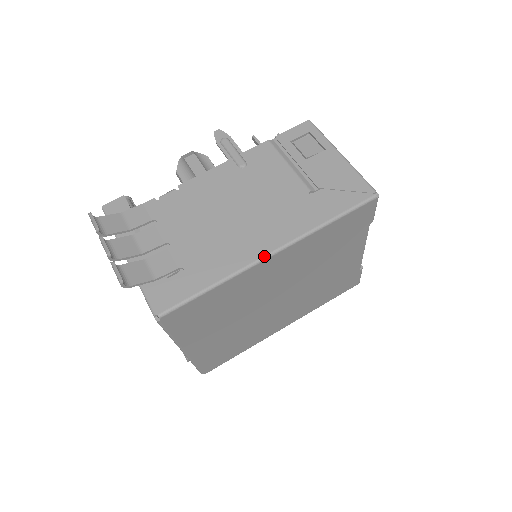
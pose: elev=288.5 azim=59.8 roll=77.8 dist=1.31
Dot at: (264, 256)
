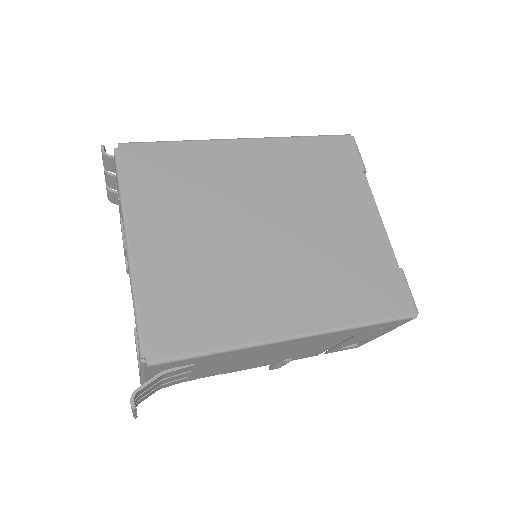
Dot at: (235, 139)
